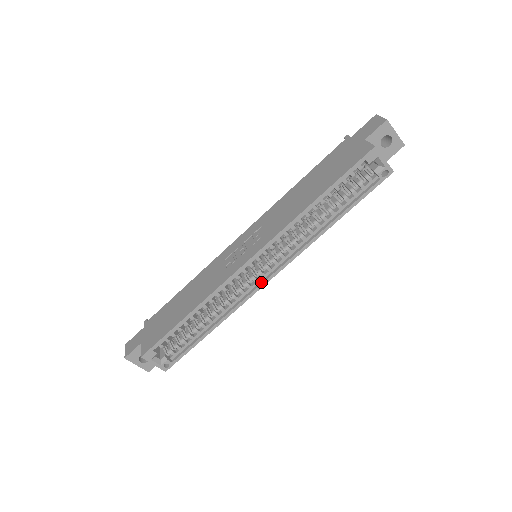
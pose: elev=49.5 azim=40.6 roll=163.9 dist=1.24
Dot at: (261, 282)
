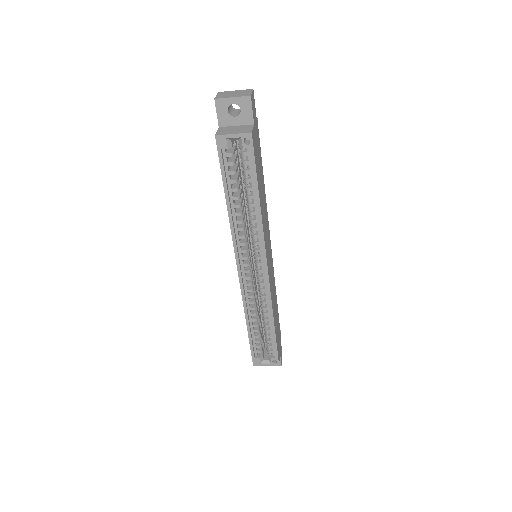
Dot at: (265, 277)
